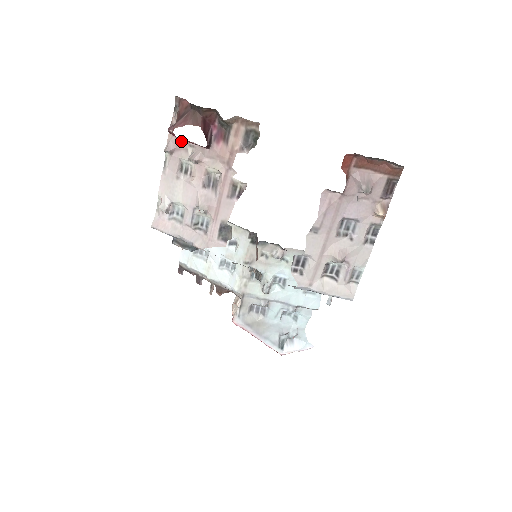
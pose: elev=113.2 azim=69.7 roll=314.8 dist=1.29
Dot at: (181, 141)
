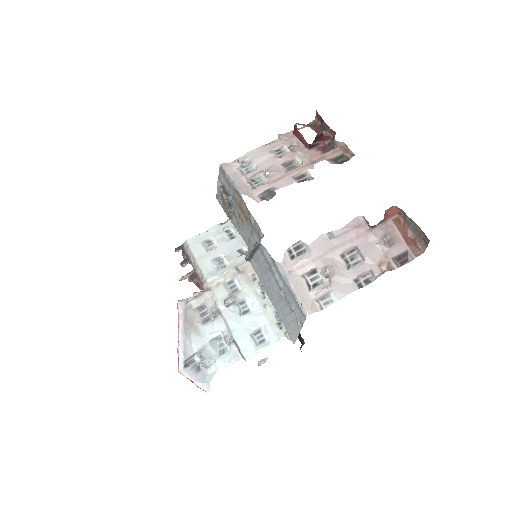
Dot at: (295, 137)
